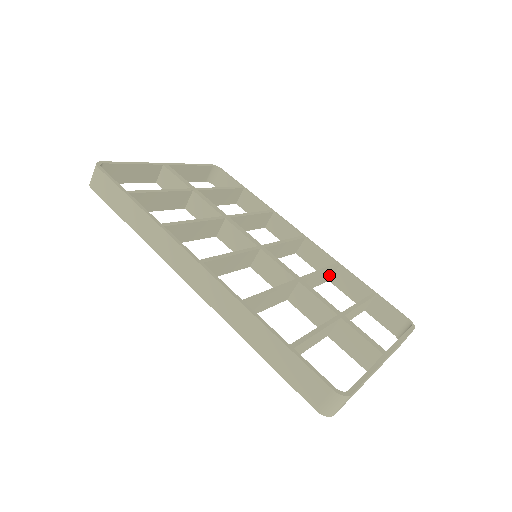
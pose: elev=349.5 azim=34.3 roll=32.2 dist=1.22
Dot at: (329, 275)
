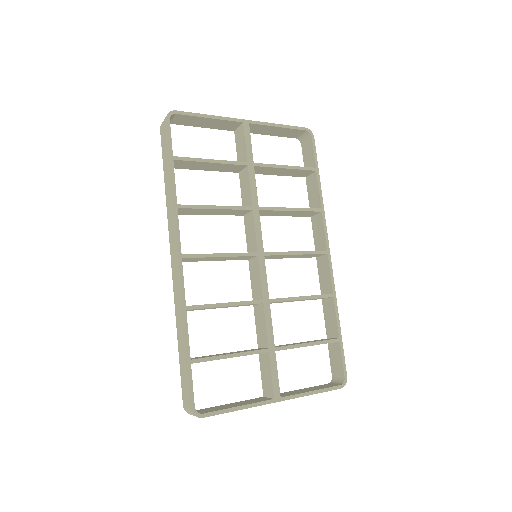
Dot at: occluded
